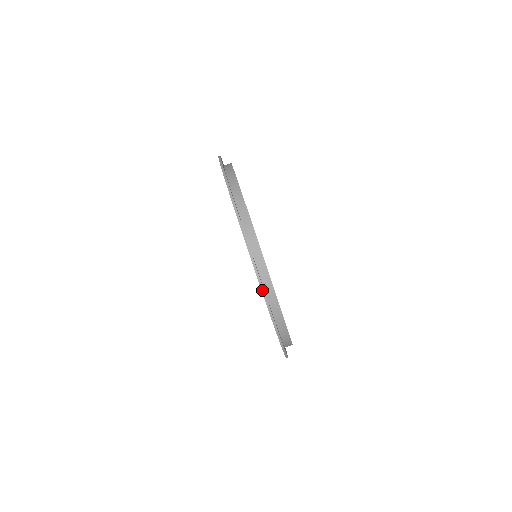
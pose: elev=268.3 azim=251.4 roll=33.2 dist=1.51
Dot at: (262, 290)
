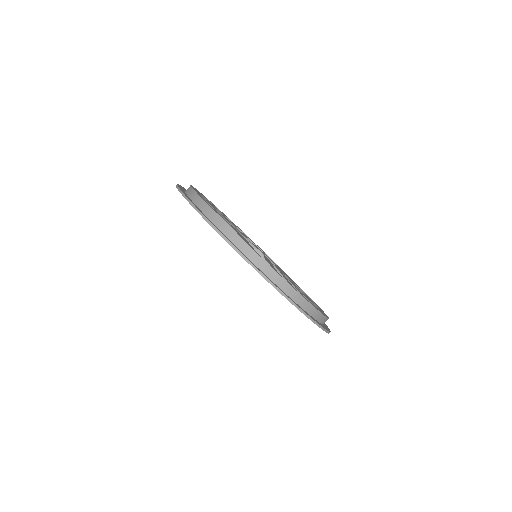
Dot at: (276, 289)
